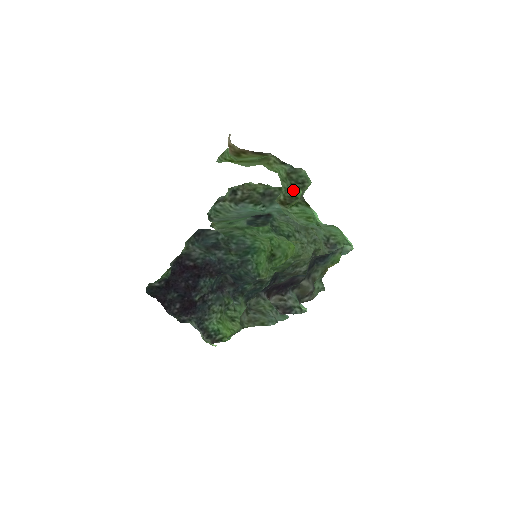
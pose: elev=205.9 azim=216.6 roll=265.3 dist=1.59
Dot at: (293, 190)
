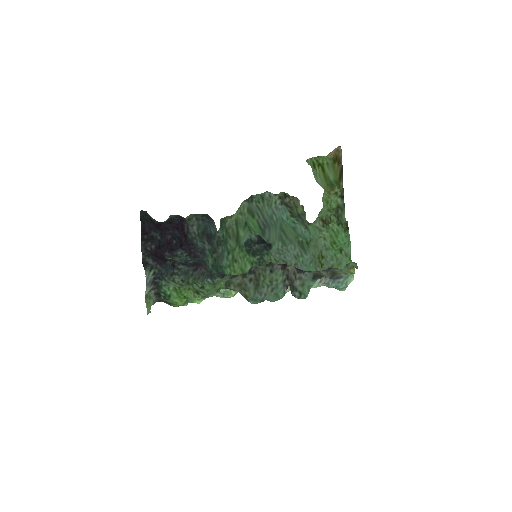
Dot at: (332, 220)
